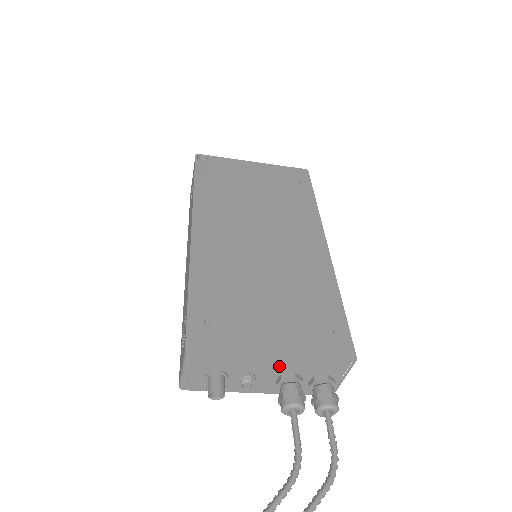
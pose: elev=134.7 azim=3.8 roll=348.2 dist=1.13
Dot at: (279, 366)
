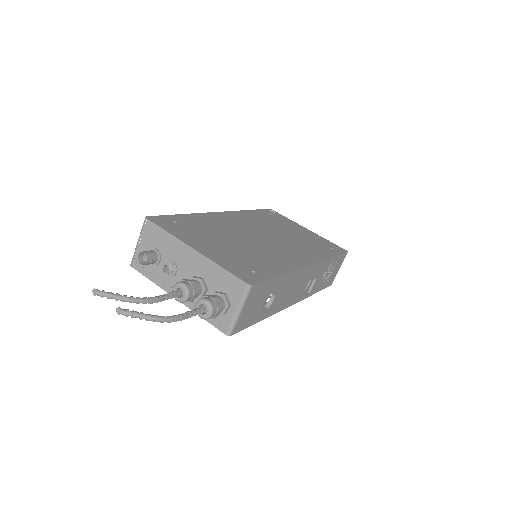
Dot at: (195, 263)
